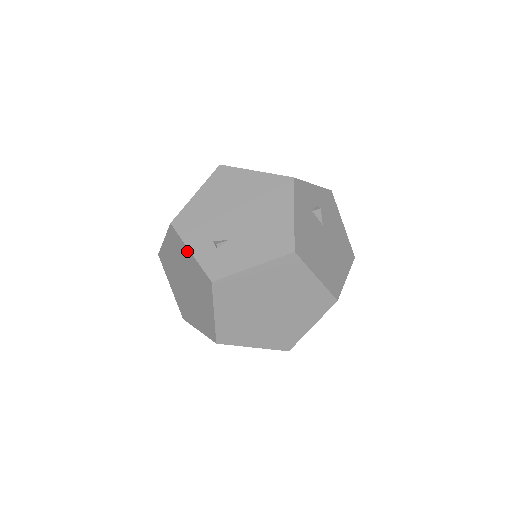
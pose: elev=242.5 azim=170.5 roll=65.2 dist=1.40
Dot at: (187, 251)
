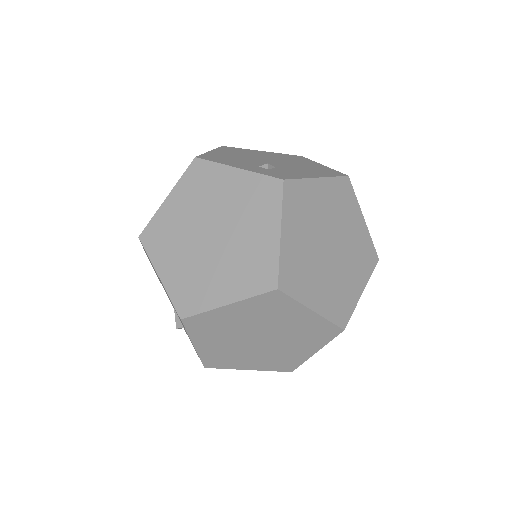
Dot at: (230, 172)
